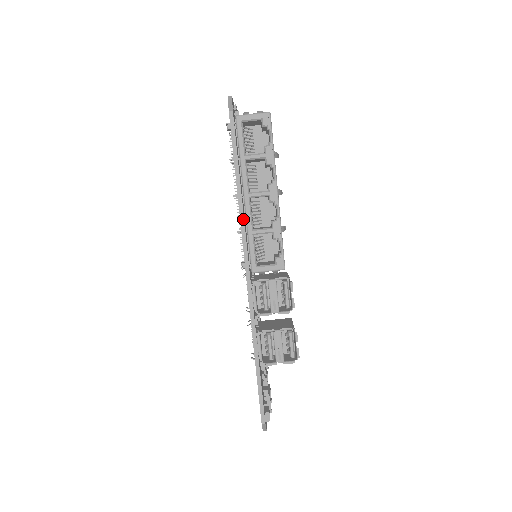
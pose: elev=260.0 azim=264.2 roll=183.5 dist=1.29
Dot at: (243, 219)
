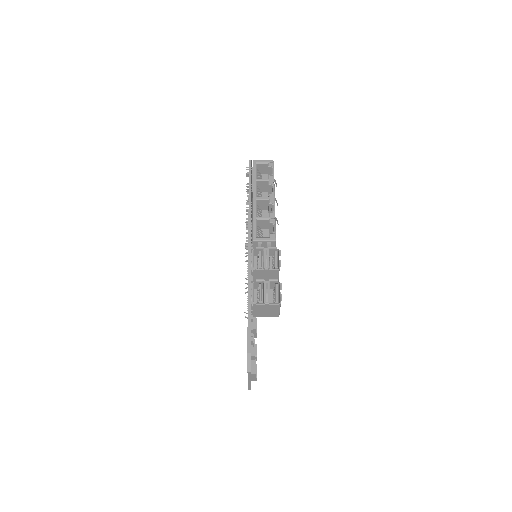
Dot at: (250, 213)
